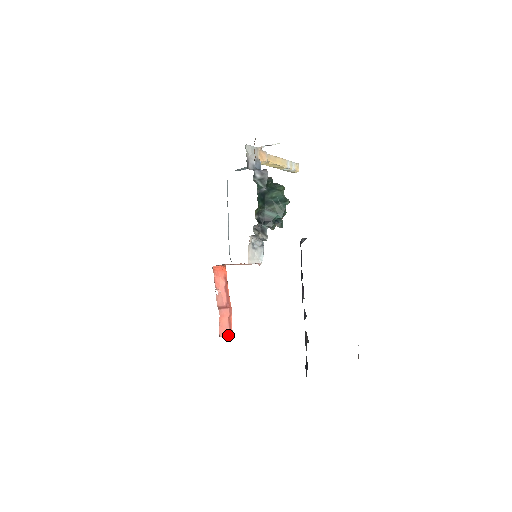
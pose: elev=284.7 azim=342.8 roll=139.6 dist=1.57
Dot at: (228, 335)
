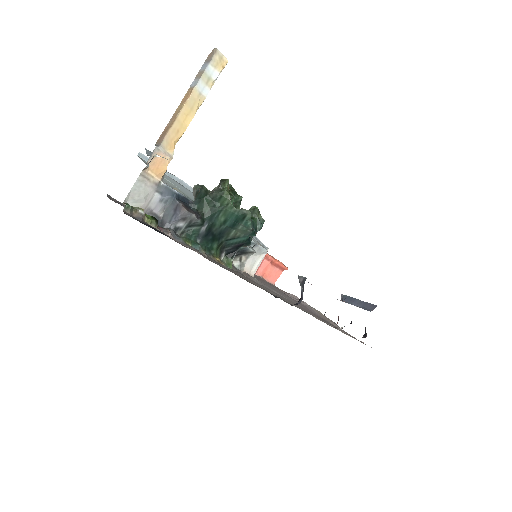
Dot at: occluded
